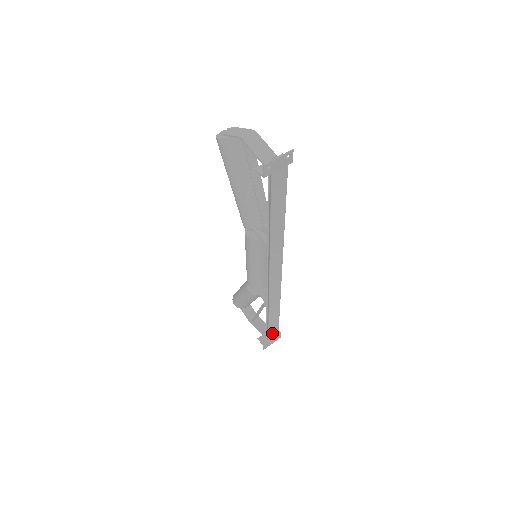
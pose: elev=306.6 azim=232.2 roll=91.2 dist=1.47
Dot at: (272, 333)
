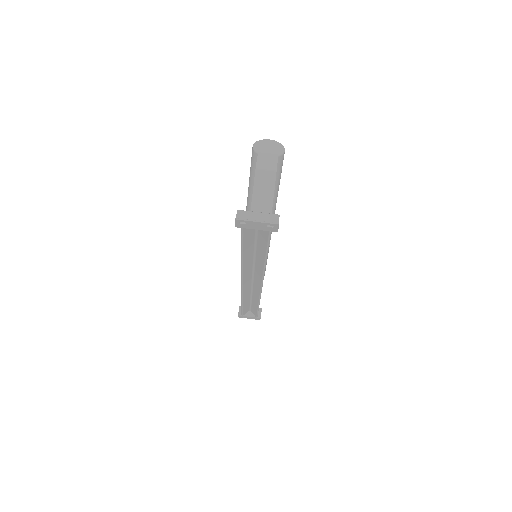
Dot at: (253, 312)
